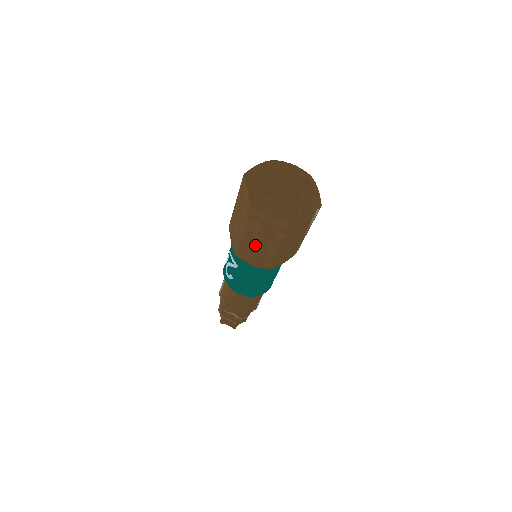
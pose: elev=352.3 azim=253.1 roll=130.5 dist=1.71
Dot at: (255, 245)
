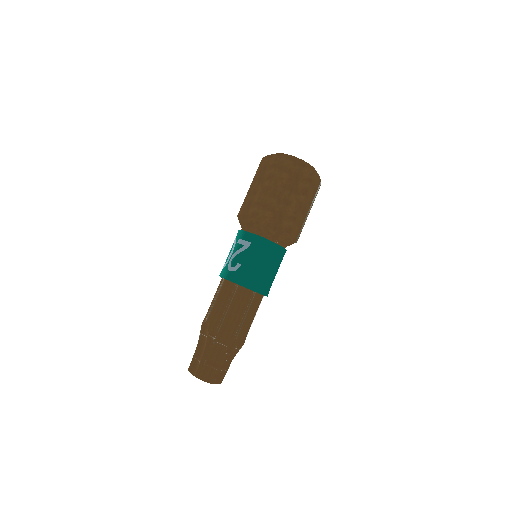
Dot at: (278, 201)
